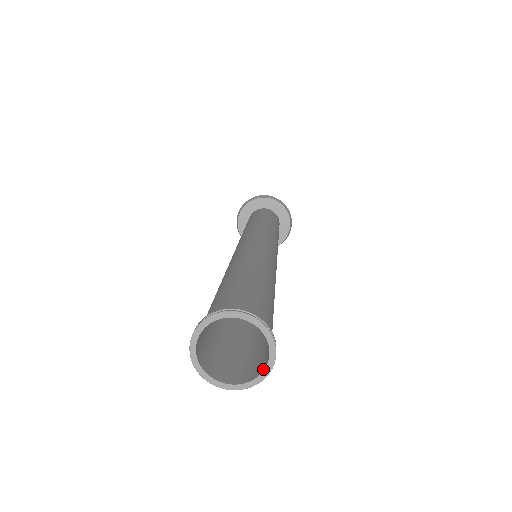
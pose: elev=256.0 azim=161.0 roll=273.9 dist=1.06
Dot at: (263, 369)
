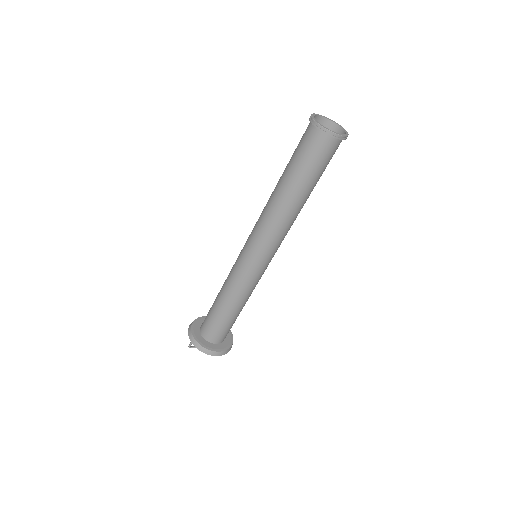
Dot at: (344, 135)
